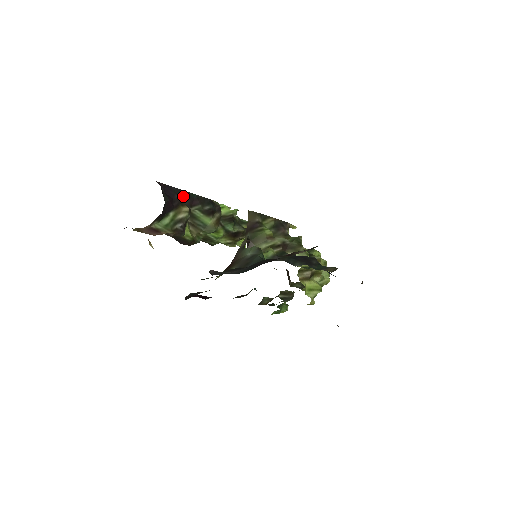
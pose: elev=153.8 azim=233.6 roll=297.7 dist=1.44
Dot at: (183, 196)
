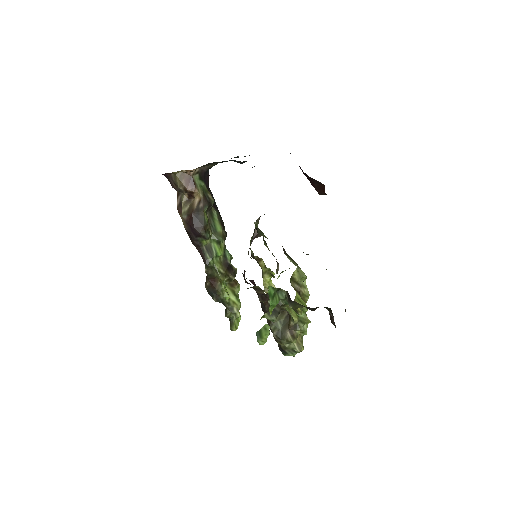
Dot at: (211, 195)
